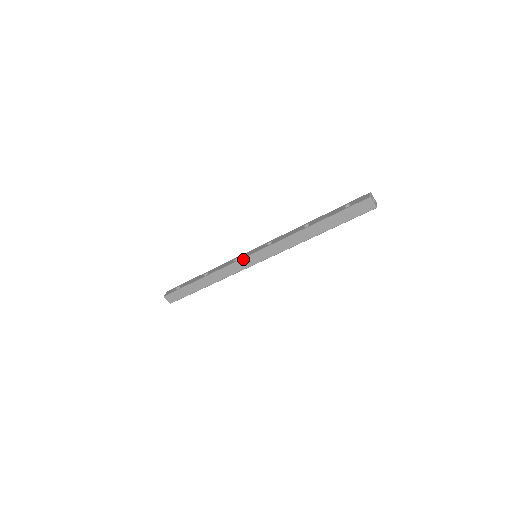
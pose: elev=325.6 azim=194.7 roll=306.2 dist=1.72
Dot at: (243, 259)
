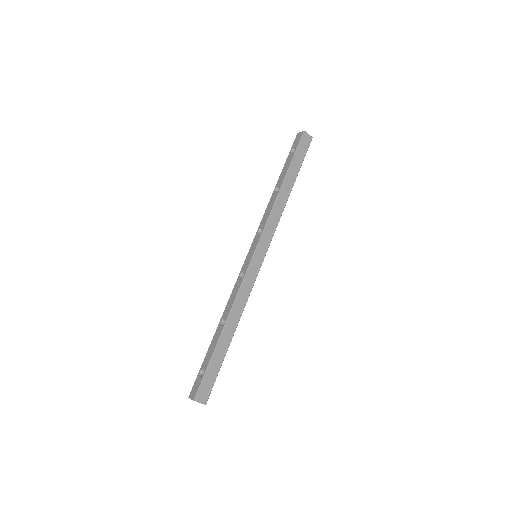
Dot at: (250, 264)
